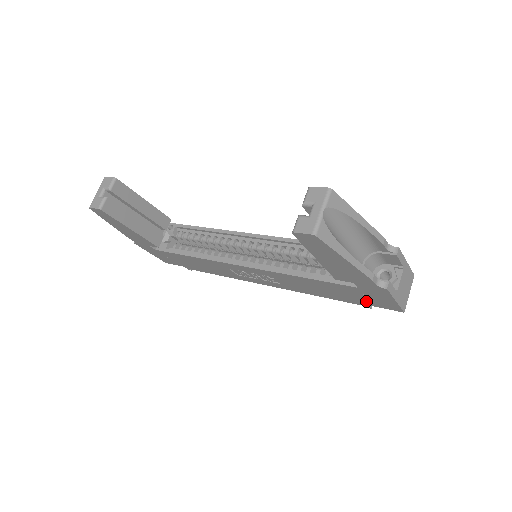
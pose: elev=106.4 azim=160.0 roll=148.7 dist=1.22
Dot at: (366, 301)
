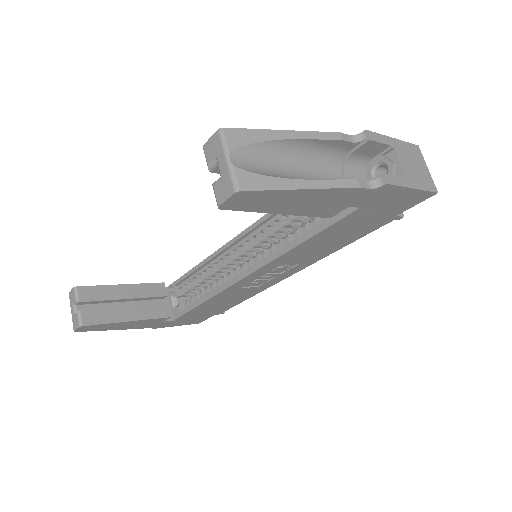
Dot at: (388, 214)
